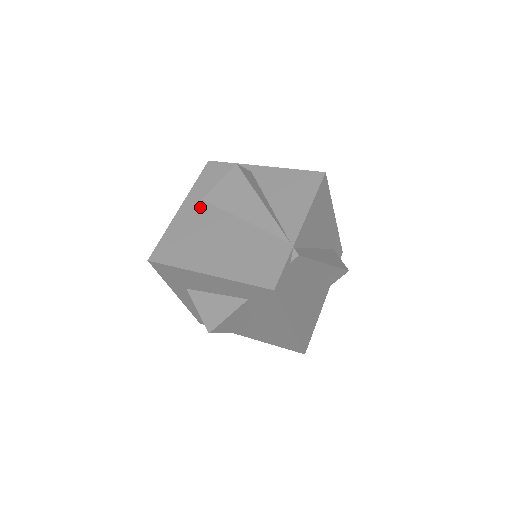
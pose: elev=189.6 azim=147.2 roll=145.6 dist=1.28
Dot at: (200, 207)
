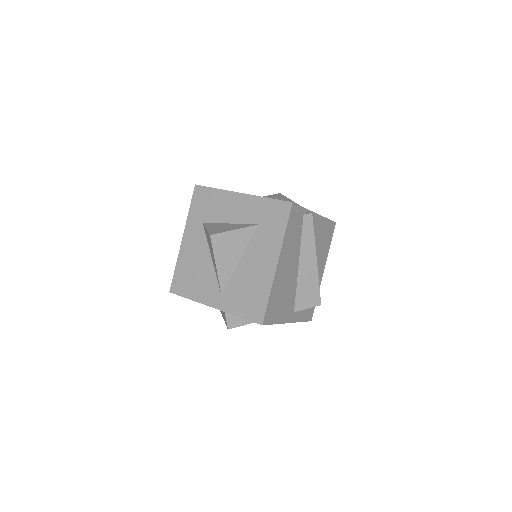
Dot at: occluded
